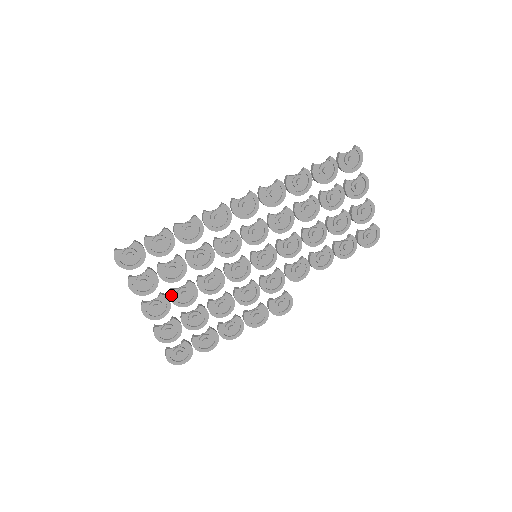
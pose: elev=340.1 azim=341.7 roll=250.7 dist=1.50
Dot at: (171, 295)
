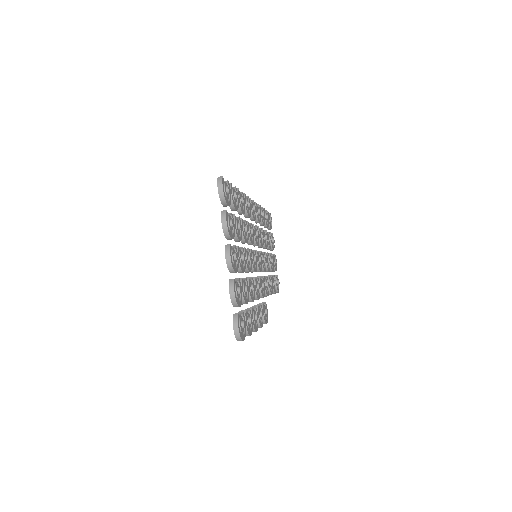
Dot at: (238, 252)
